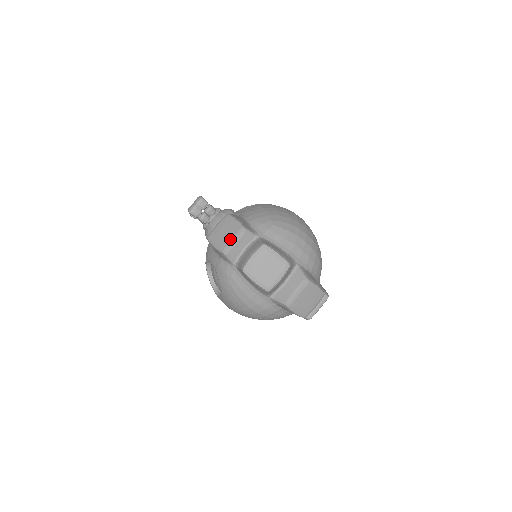
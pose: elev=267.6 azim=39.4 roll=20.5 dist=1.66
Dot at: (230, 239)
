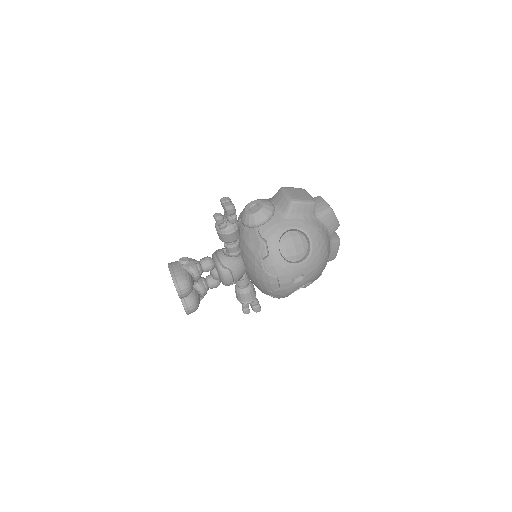
Dot at: (308, 195)
